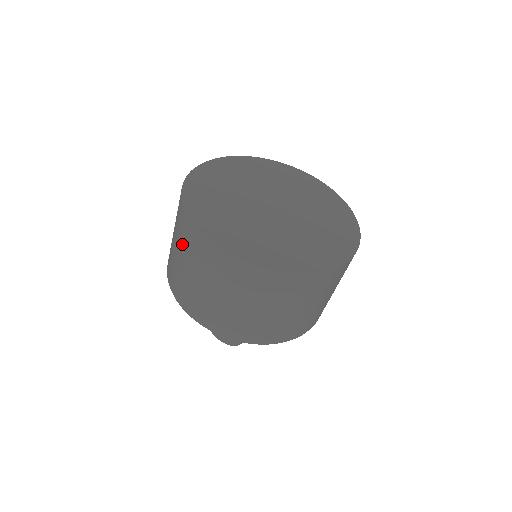
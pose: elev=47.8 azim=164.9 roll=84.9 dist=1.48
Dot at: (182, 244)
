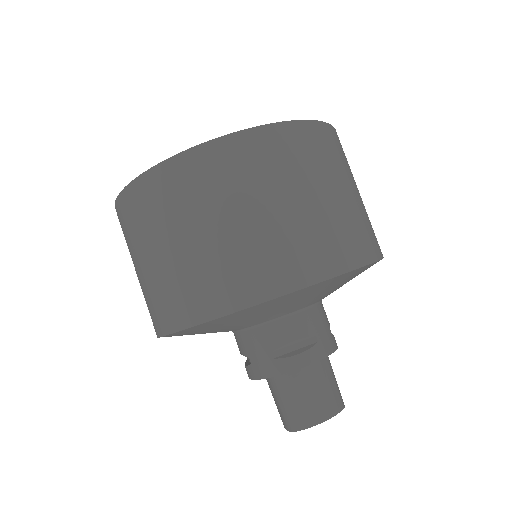
Dot at: (223, 193)
